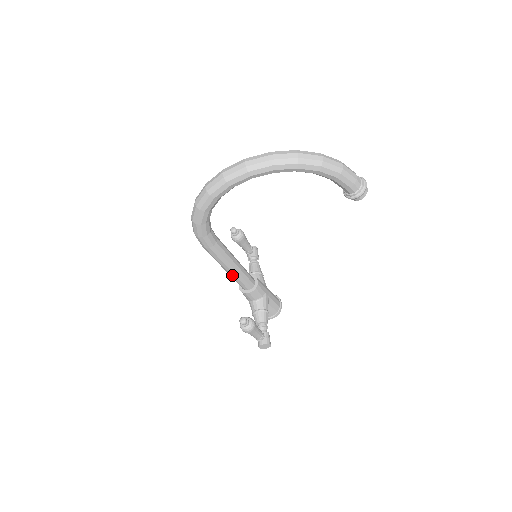
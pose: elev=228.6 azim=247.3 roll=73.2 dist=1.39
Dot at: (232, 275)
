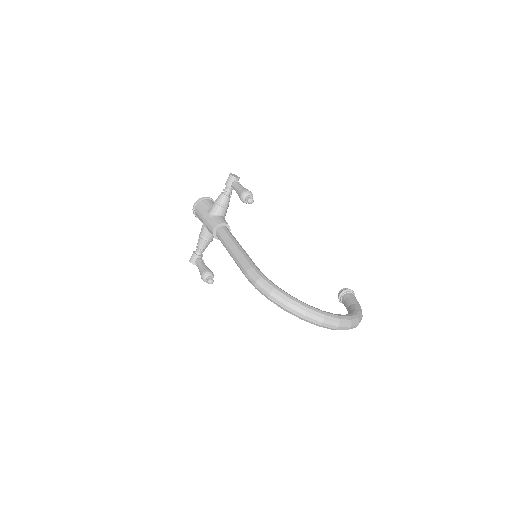
Dot at: occluded
